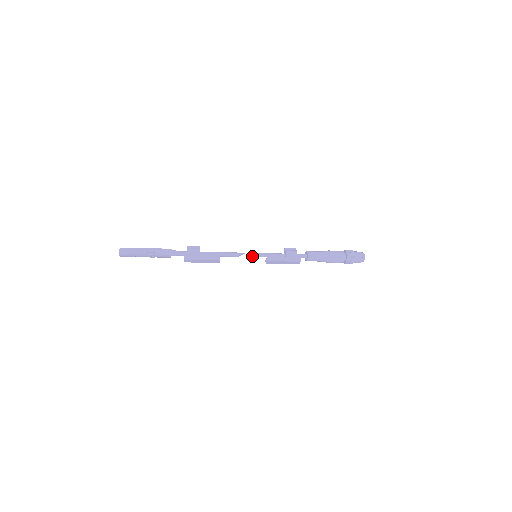
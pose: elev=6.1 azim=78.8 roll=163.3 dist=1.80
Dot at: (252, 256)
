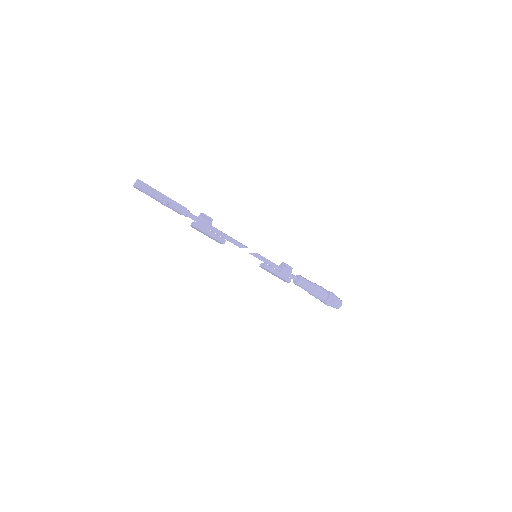
Dot at: (253, 254)
